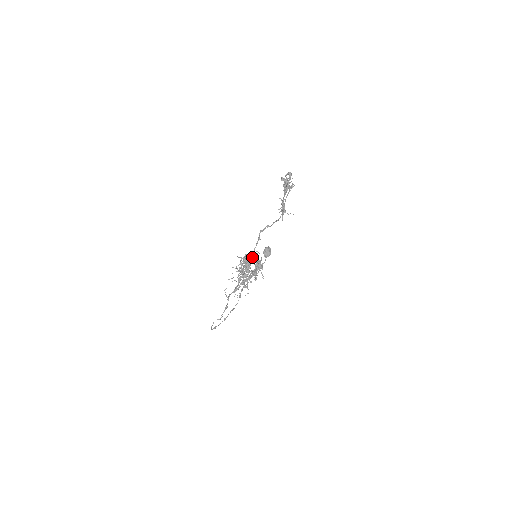
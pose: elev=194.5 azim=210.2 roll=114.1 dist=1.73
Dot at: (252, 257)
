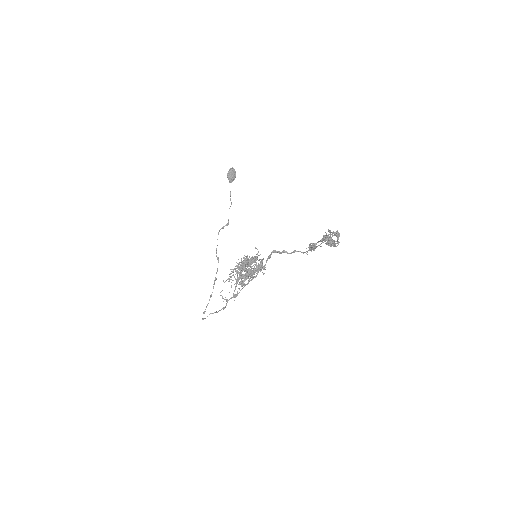
Dot at: (253, 261)
